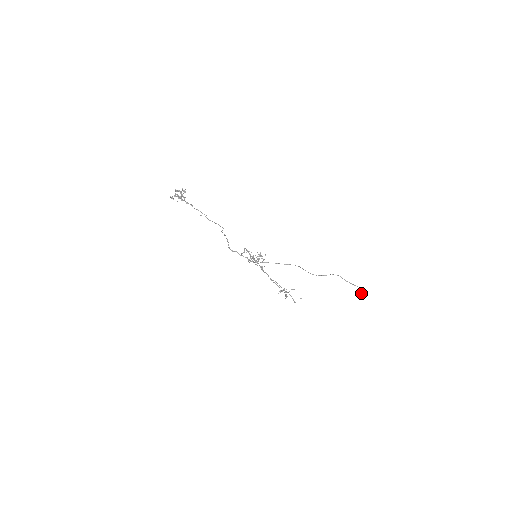
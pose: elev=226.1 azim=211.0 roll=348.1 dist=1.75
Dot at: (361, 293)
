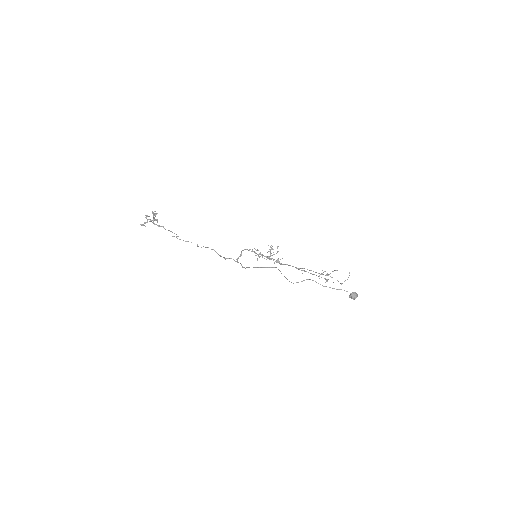
Dot at: (349, 296)
